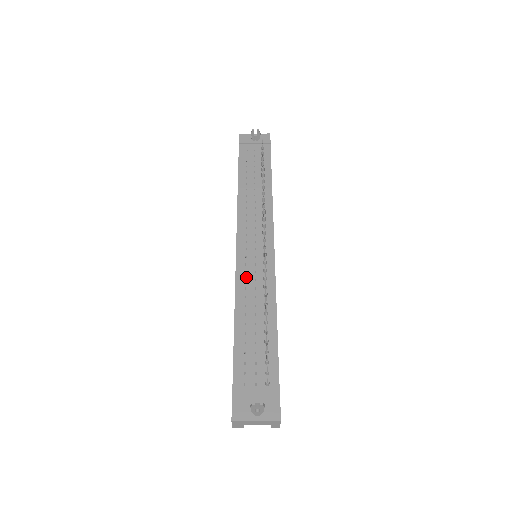
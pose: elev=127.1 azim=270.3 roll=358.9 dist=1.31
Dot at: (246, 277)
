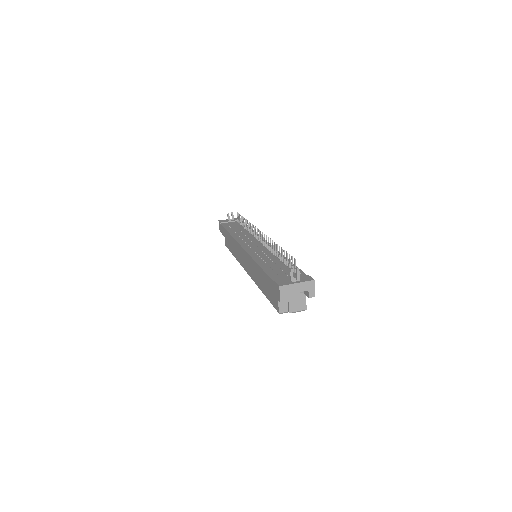
Dot at: (255, 252)
